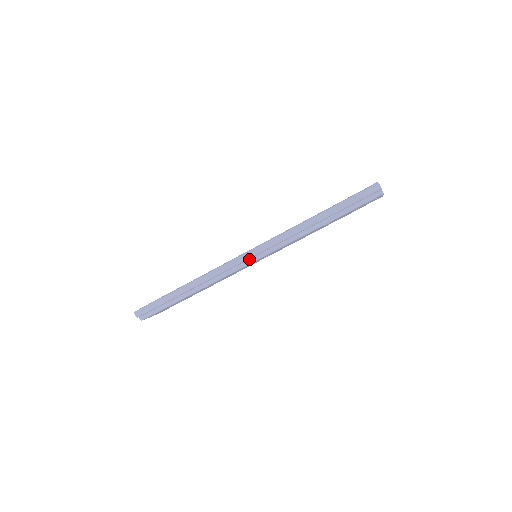
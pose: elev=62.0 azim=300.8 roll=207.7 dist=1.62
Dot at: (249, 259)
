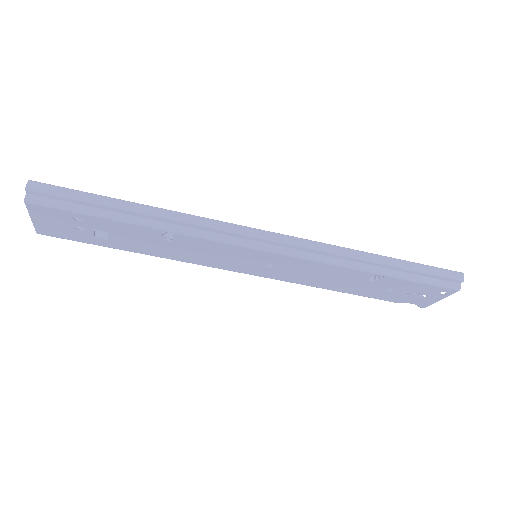
Dot at: (262, 242)
